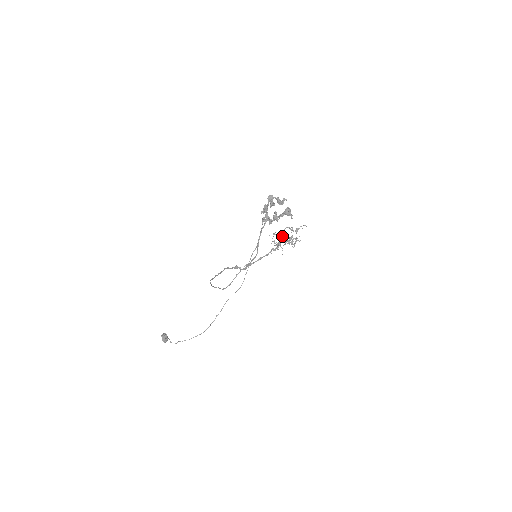
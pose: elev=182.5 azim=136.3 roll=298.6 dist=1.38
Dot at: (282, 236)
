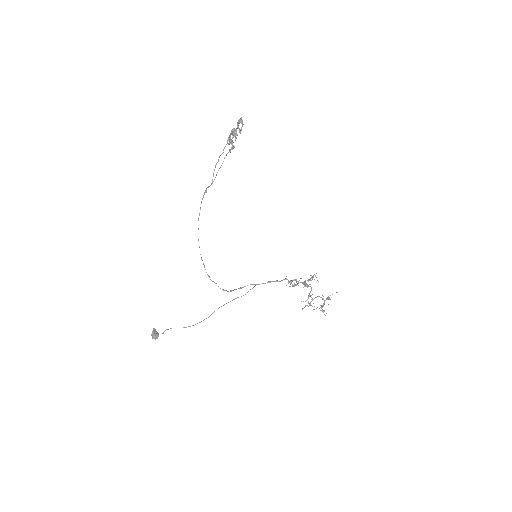
Dot at: (308, 296)
